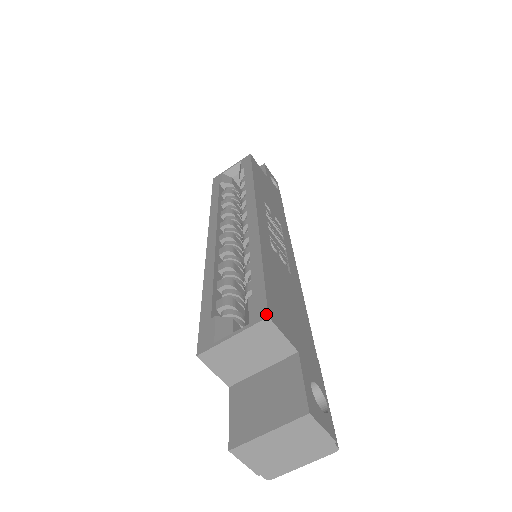
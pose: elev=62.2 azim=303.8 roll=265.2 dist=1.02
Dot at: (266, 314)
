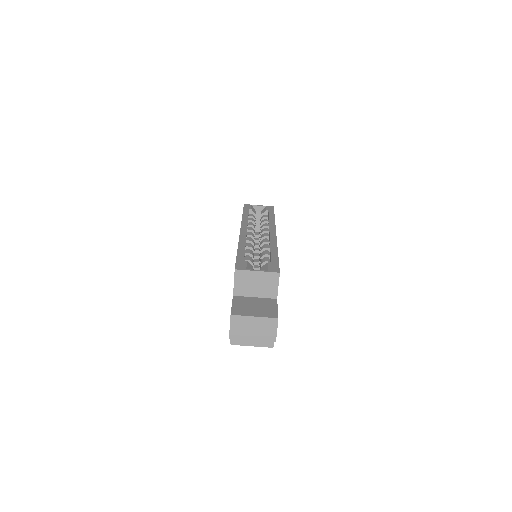
Dot at: (279, 271)
